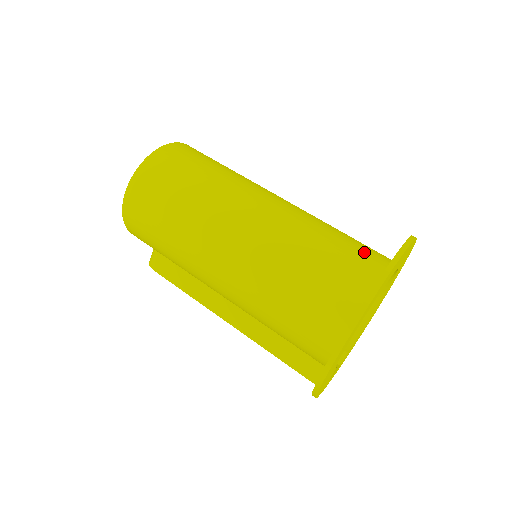
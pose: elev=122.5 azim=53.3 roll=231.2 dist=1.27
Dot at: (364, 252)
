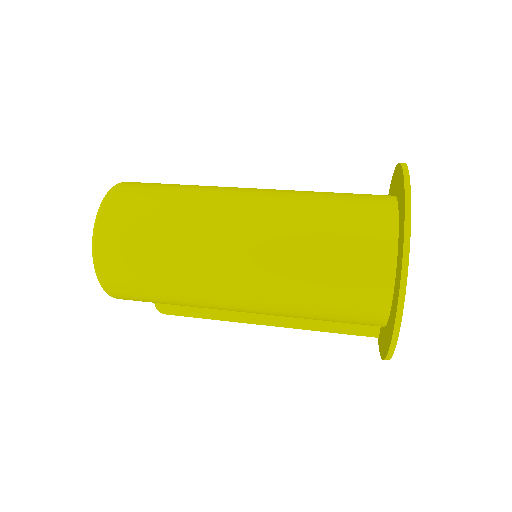
Dot at: (365, 211)
